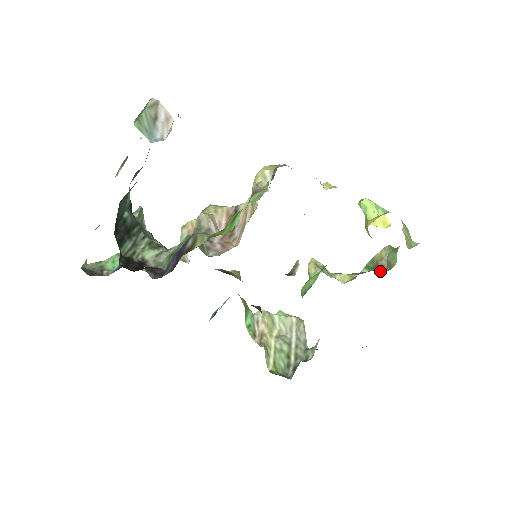
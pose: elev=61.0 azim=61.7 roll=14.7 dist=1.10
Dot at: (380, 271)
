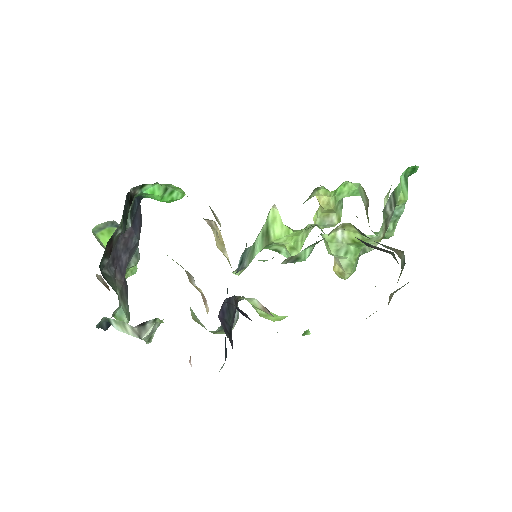
Dot at: occluded
